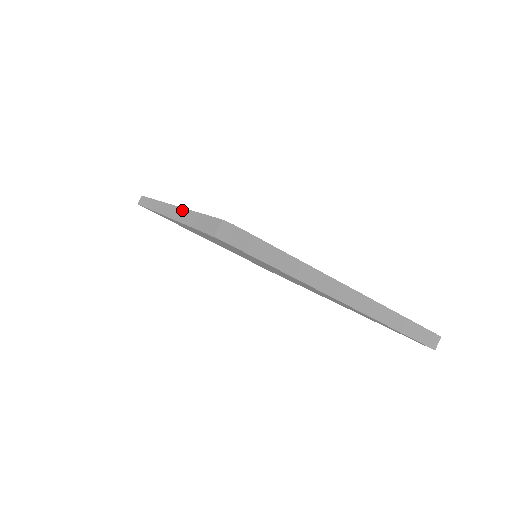
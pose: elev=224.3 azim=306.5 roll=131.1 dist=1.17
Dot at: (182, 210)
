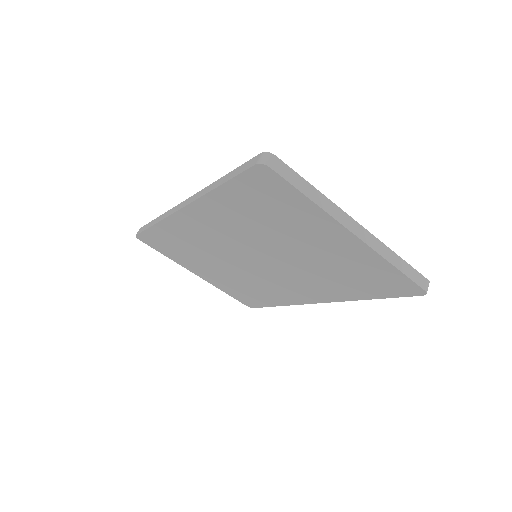
Dot at: (206, 188)
